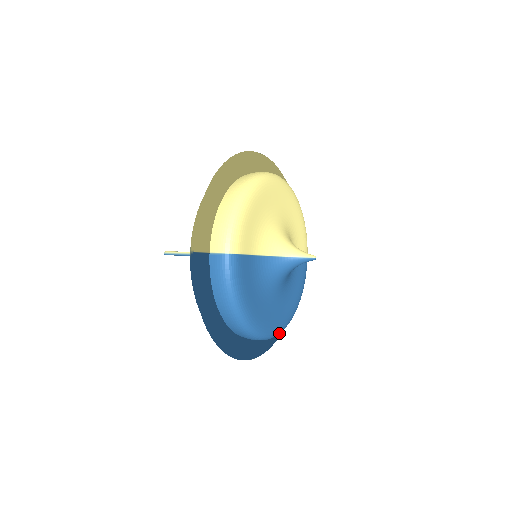
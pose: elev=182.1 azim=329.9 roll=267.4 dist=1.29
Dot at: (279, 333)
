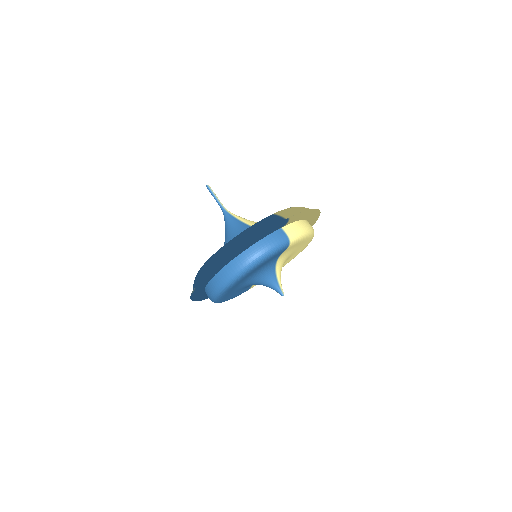
Dot at: (214, 299)
